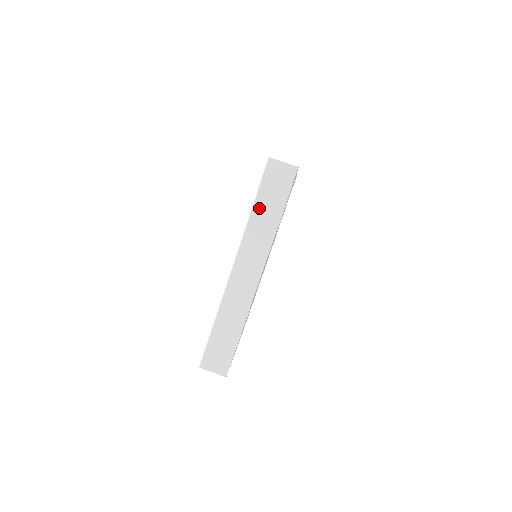
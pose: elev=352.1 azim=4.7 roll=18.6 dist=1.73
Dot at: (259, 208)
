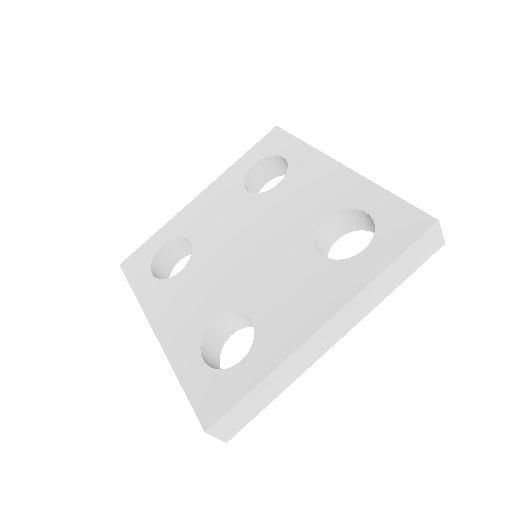
Dot at: (391, 270)
